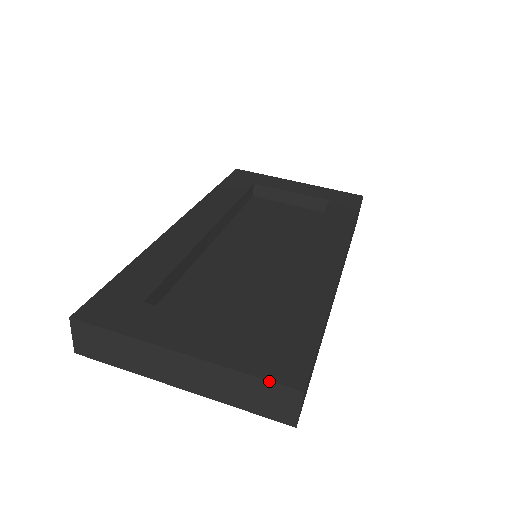
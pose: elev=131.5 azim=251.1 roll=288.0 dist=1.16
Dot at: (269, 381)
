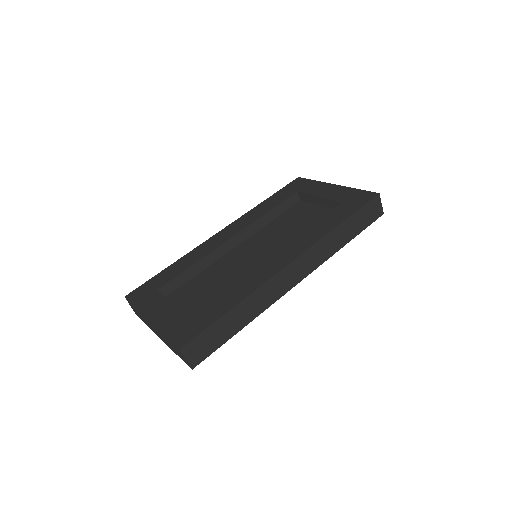
Dot at: (170, 341)
